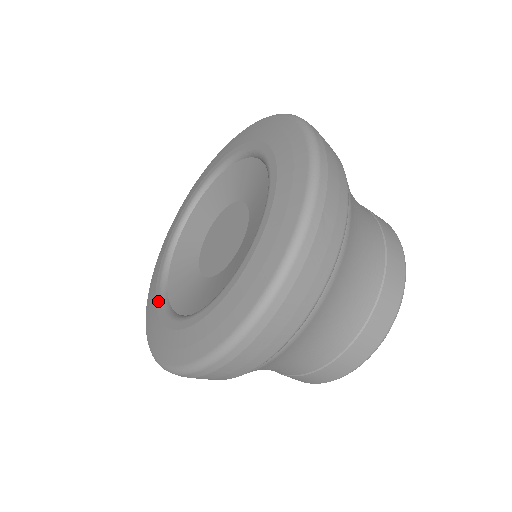
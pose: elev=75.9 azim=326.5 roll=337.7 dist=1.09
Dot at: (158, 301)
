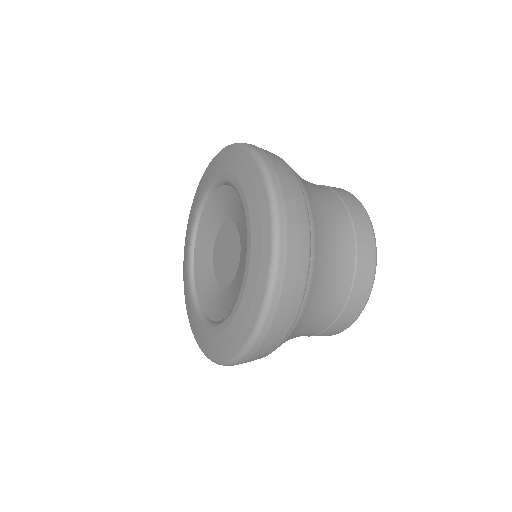
Dot at: (214, 330)
